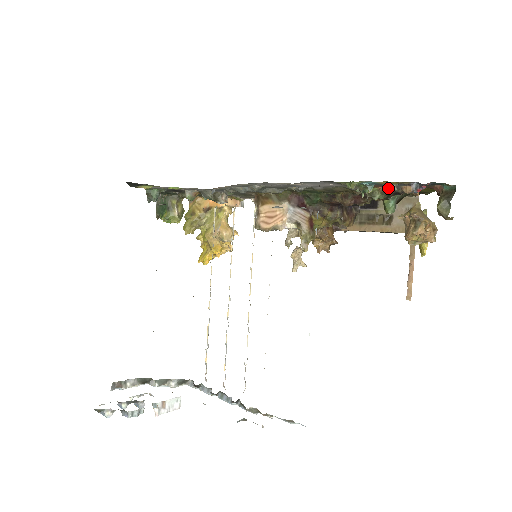
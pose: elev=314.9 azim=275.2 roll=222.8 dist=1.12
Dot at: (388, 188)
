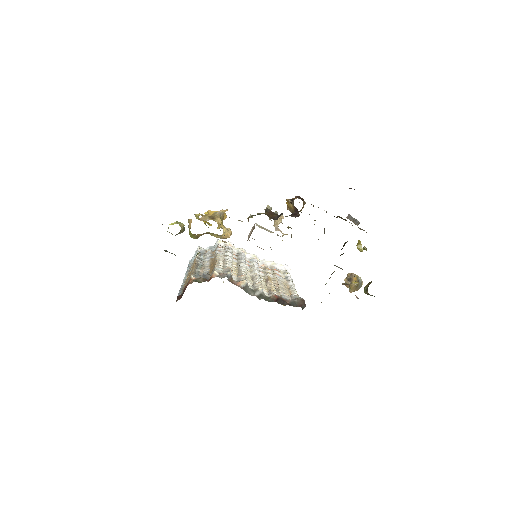
Dot at: occluded
